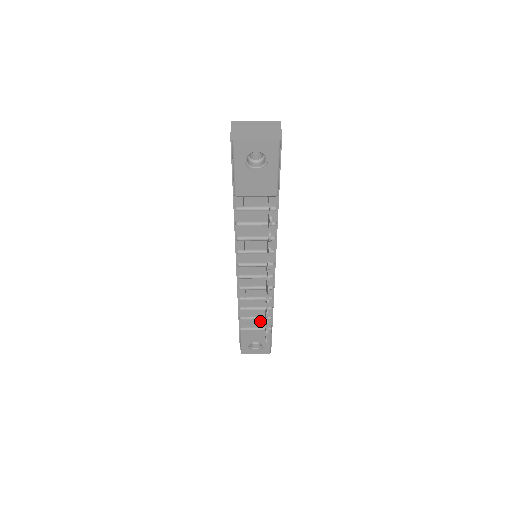
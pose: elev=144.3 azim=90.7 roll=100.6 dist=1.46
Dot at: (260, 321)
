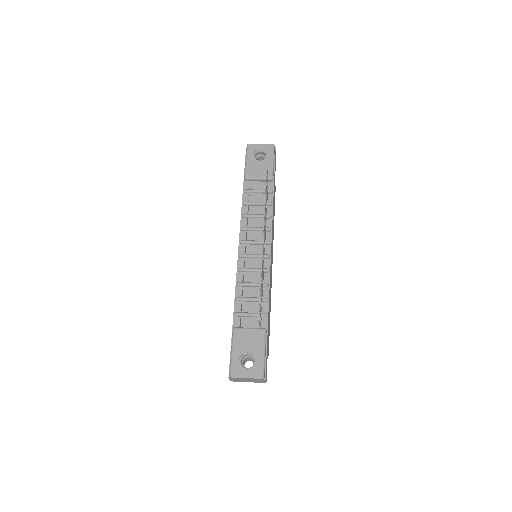
Dot at: (255, 323)
